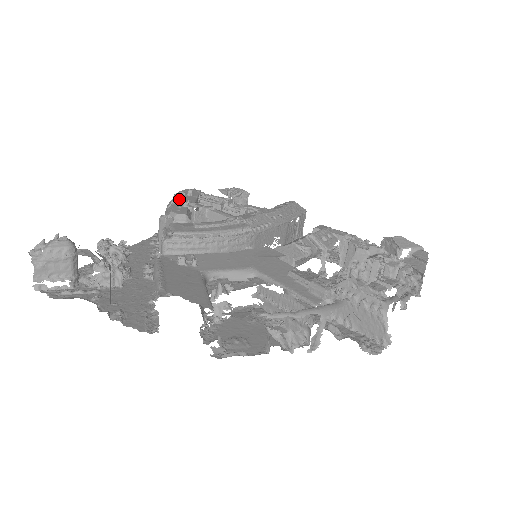
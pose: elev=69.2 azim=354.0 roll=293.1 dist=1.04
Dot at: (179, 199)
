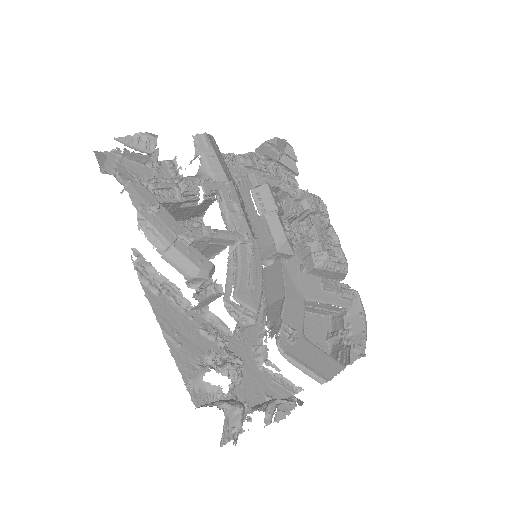
Dot at: (169, 234)
